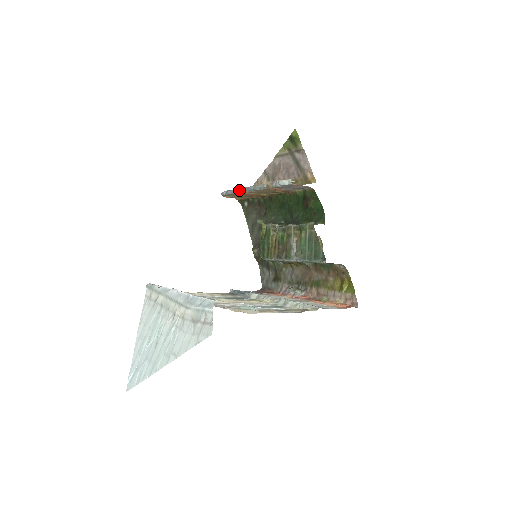
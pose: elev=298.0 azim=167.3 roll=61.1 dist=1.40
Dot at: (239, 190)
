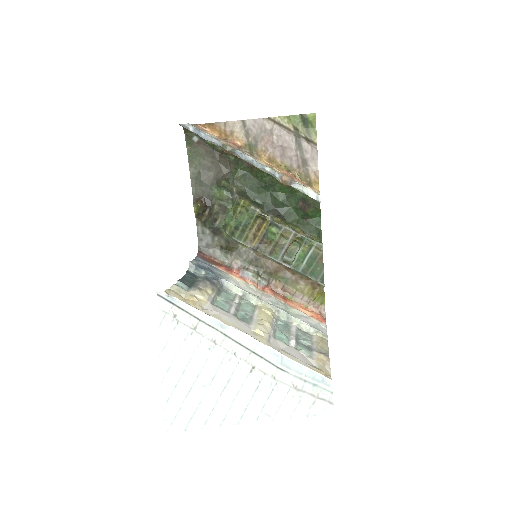
Dot at: (228, 149)
